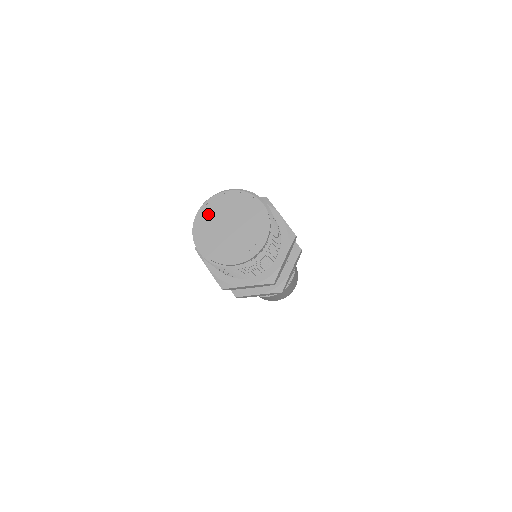
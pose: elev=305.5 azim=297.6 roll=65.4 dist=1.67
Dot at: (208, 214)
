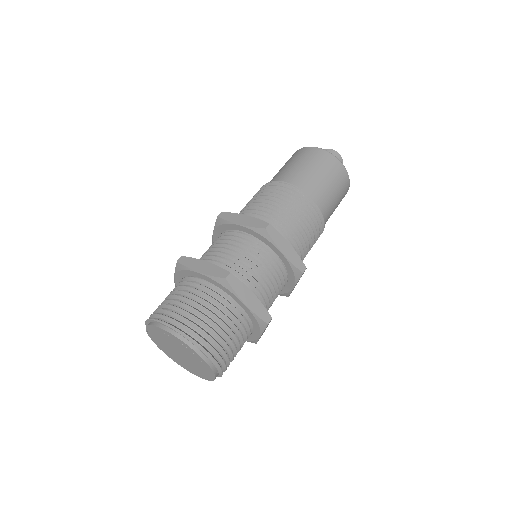
Dot at: (154, 334)
